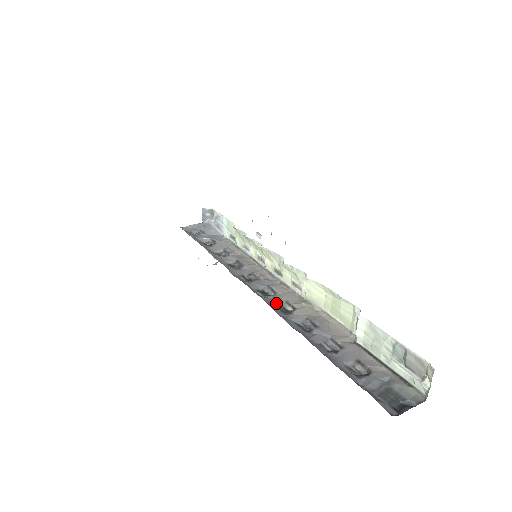
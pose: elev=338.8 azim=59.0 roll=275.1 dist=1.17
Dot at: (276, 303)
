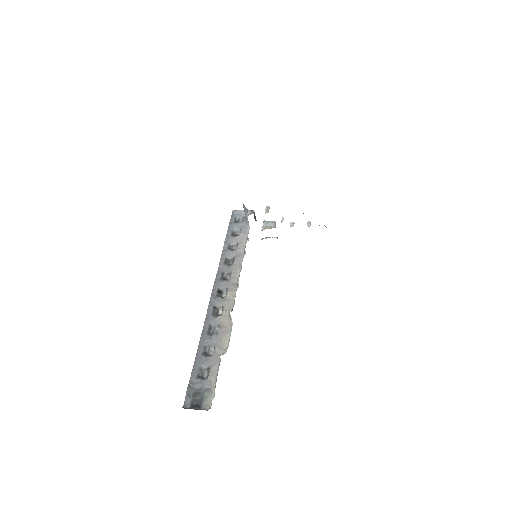
Dot at: (217, 305)
